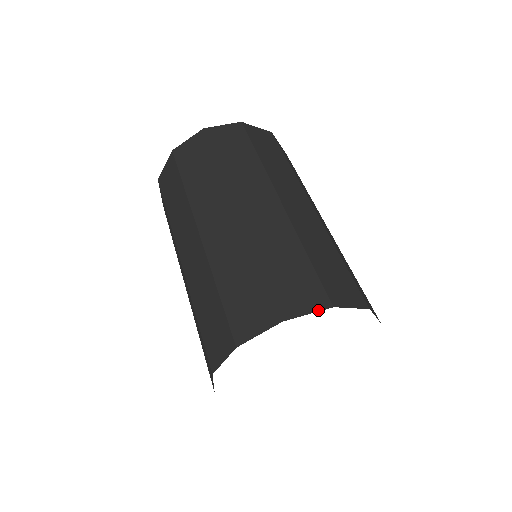
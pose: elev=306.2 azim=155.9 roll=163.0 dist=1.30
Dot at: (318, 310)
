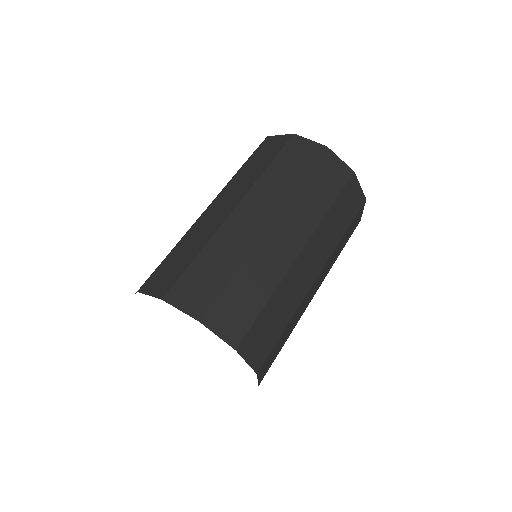
Dot at: (225, 341)
